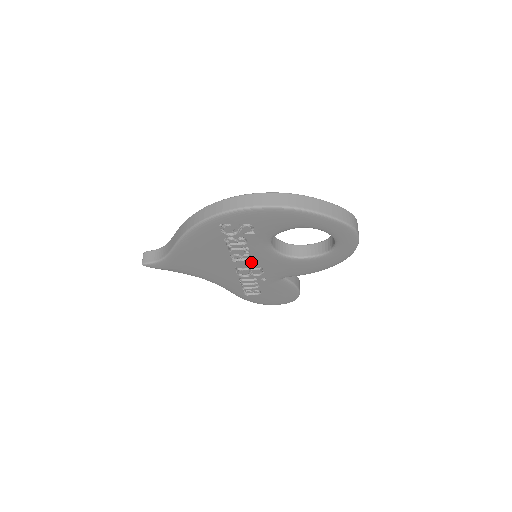
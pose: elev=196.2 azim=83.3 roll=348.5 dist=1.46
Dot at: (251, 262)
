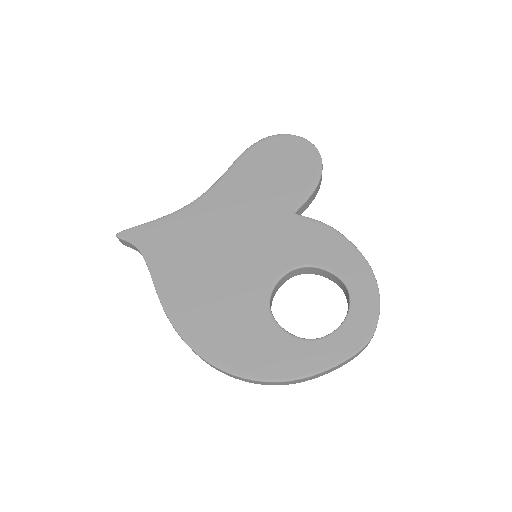
Dot at: occluded
